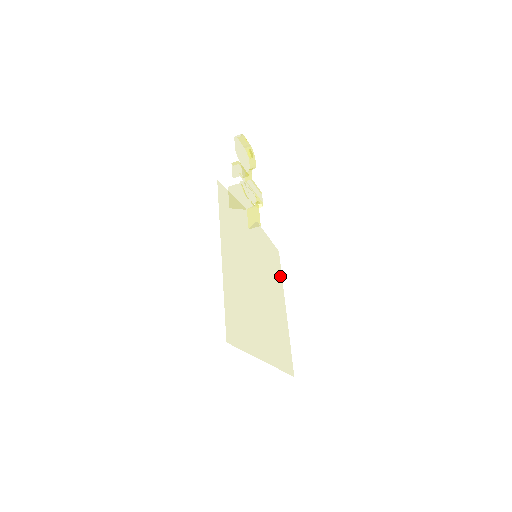
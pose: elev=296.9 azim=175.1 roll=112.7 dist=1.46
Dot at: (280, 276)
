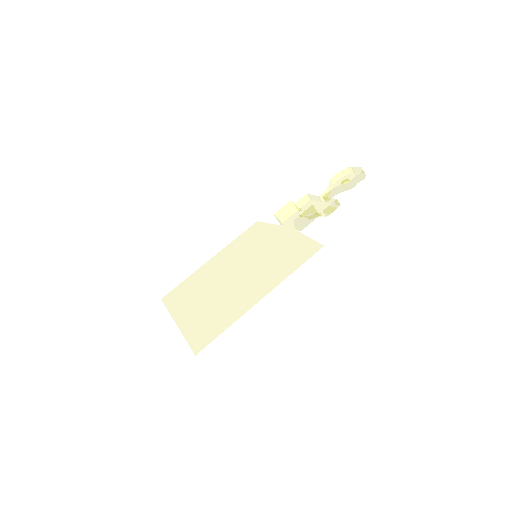
Dot at: (237, 239)
